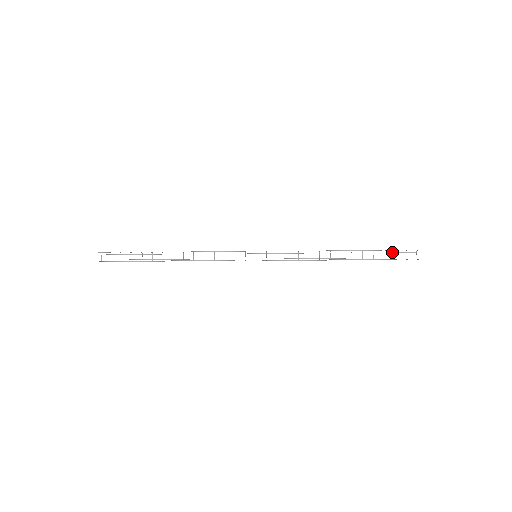
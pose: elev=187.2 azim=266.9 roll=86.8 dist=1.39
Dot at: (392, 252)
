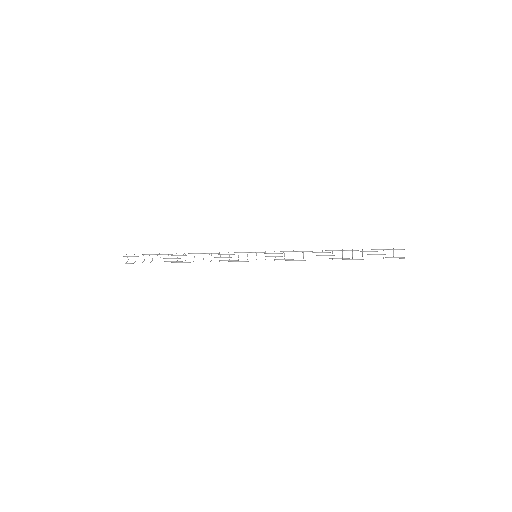
Dot at: (380, 249)
